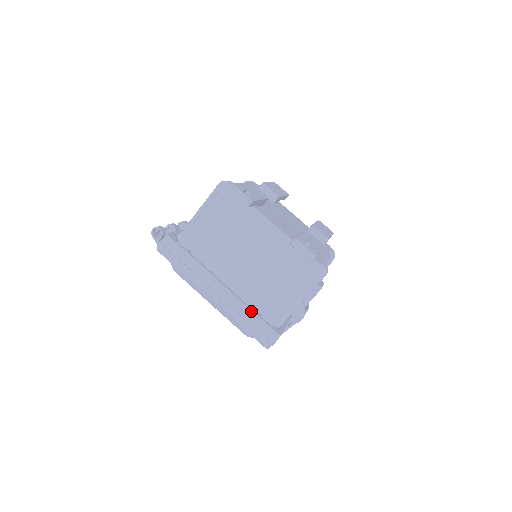
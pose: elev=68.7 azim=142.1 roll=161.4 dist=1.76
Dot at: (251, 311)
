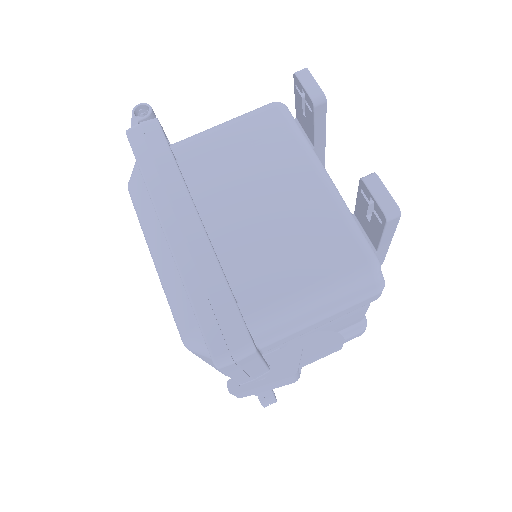
Dot at: (224, 280)
